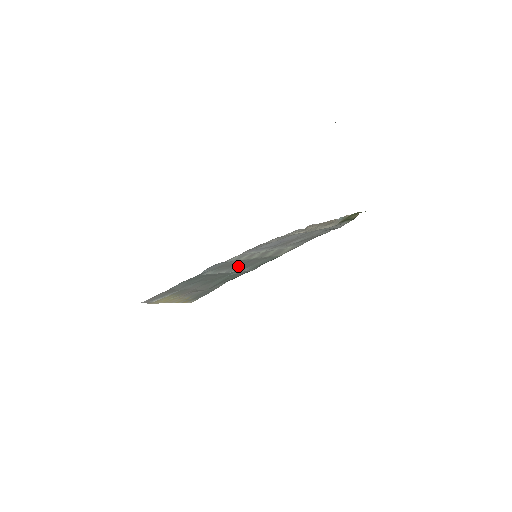
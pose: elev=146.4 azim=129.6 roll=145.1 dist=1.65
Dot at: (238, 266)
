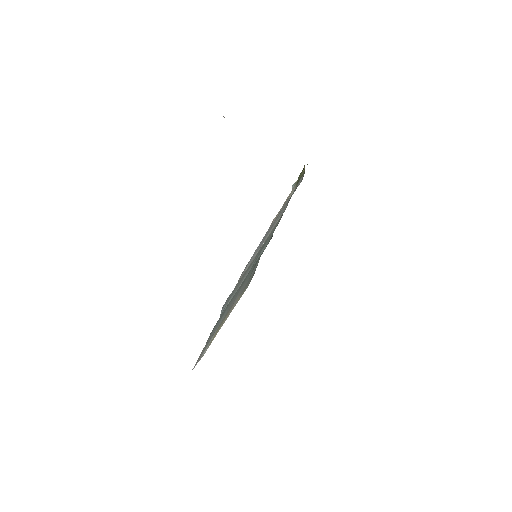
Dot at: (251, 264)
